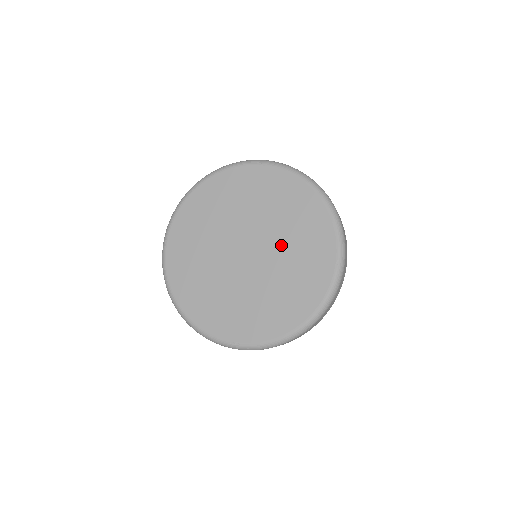
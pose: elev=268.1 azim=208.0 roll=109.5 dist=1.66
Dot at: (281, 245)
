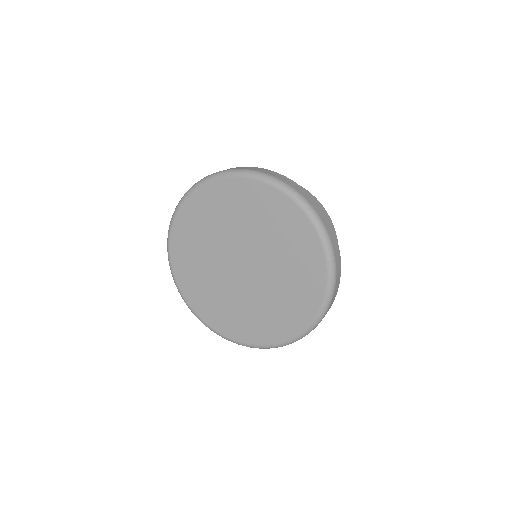
Dot at: (271, 255)
